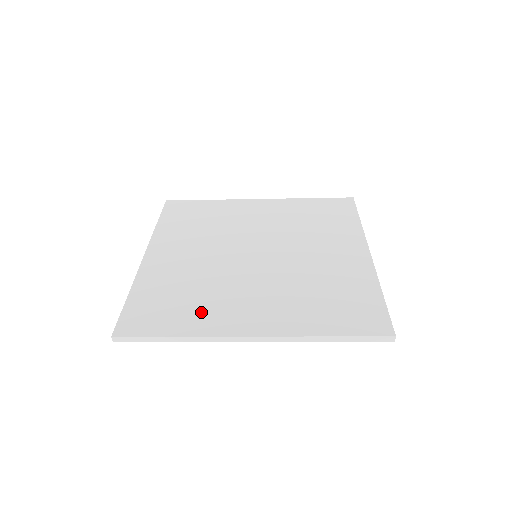
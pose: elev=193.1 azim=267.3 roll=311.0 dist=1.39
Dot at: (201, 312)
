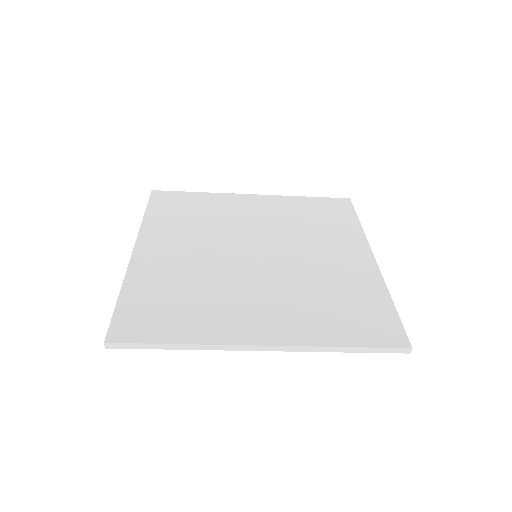
Dot at: (204, 316)
